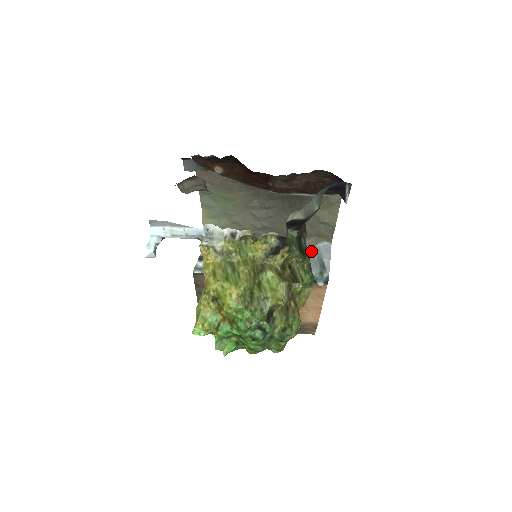
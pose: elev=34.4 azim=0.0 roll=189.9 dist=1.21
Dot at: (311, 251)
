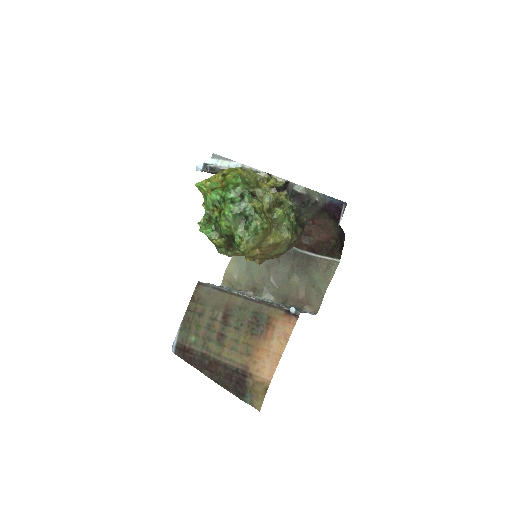
Dot at: occluded
